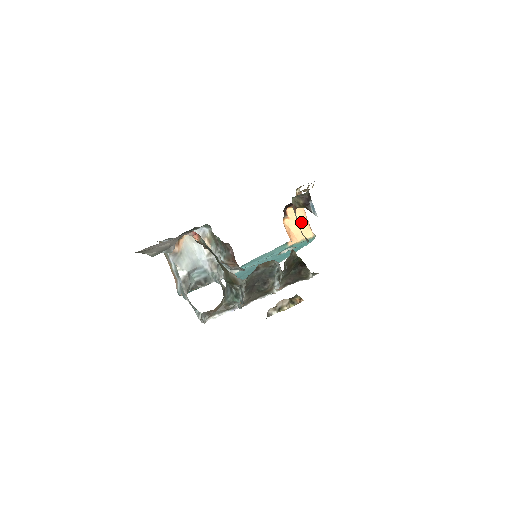
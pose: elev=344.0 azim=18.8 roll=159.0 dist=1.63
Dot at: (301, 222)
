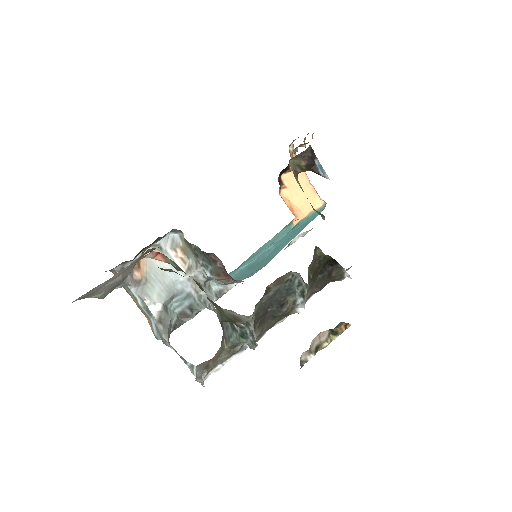
Dot at: (304, 189)
